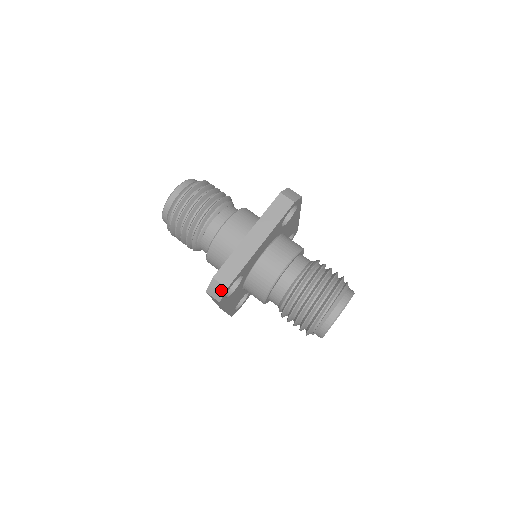
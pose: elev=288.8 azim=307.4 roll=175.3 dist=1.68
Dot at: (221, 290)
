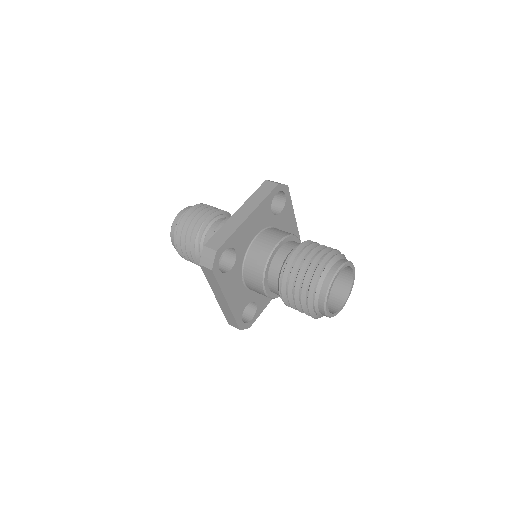
Dot at: (212, 255)
